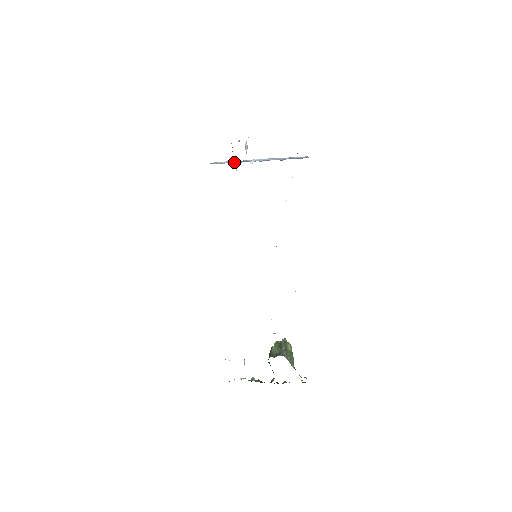
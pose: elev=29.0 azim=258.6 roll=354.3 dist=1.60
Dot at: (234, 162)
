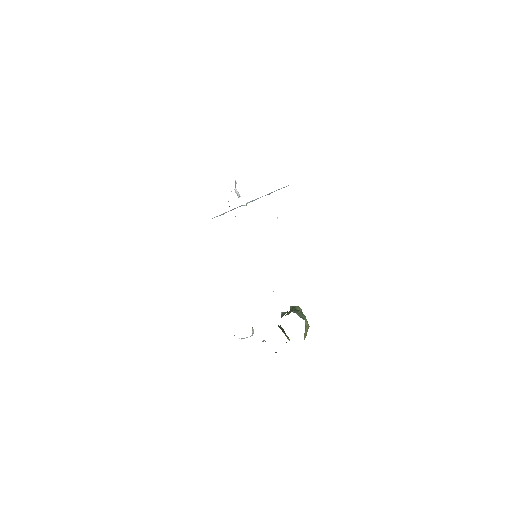
Dot at: (231, 210)
